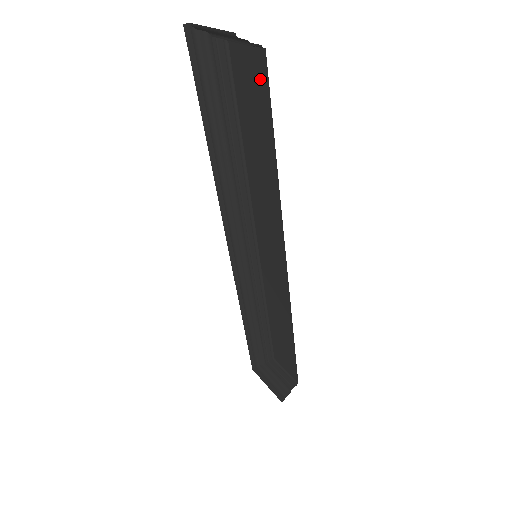
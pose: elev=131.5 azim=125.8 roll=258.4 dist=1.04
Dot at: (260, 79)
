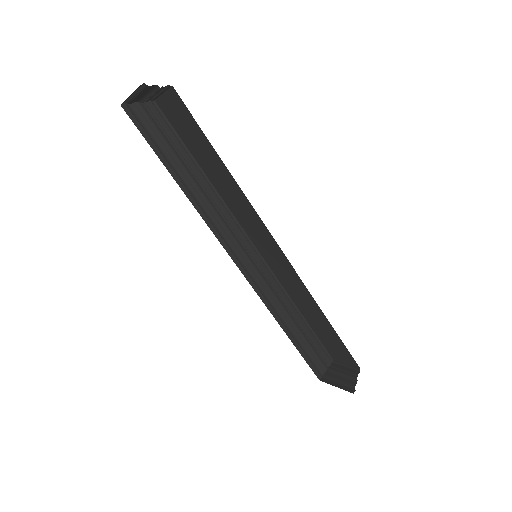
Dot at: (182, 110)
